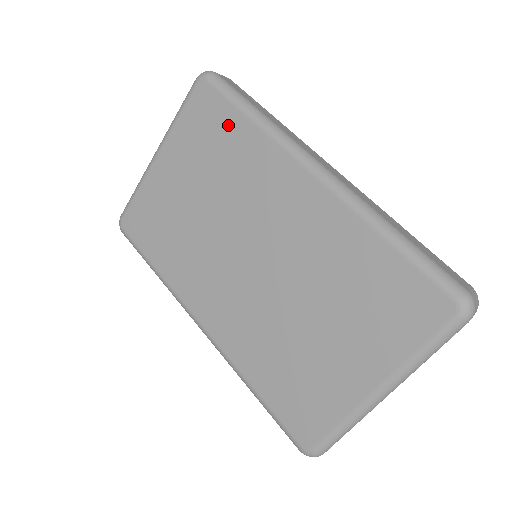
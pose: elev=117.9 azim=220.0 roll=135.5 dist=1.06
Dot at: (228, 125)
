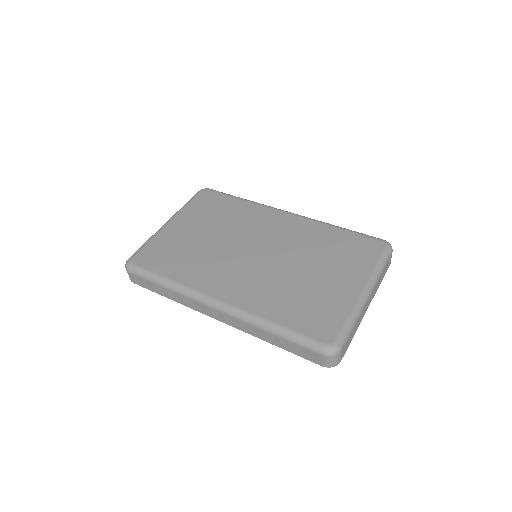
Dot at: (226, 203)
